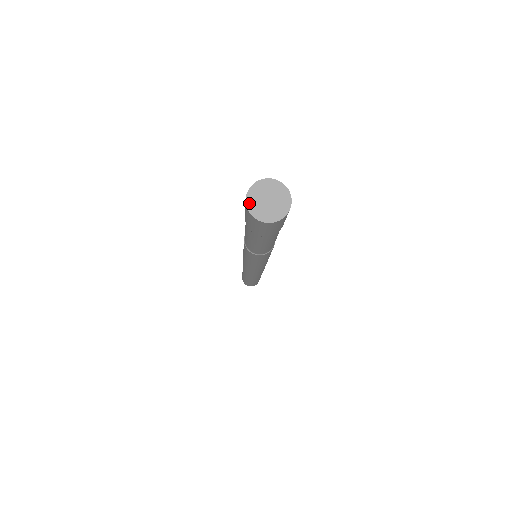
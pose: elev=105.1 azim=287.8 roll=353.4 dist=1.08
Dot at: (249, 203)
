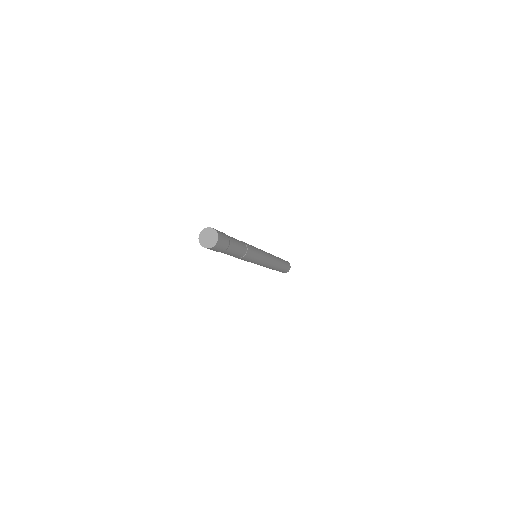
Dot at: (200, 242)
